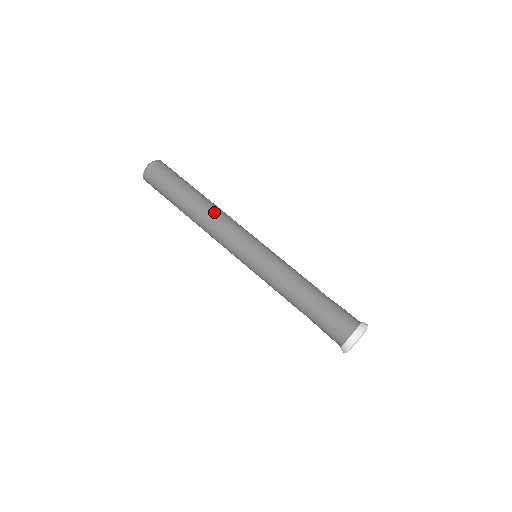
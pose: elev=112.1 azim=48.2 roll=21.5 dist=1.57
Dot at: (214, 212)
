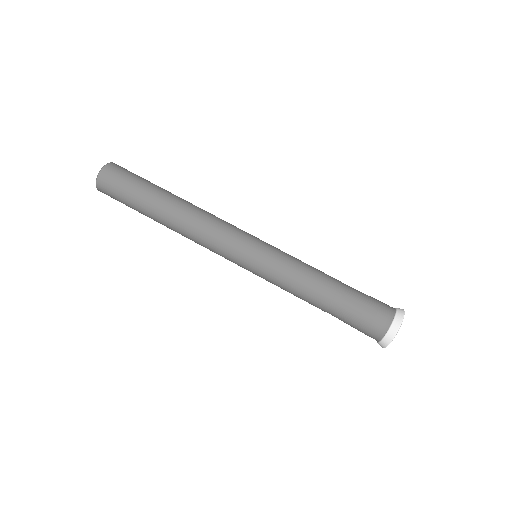
Dot at: (188, 227)
